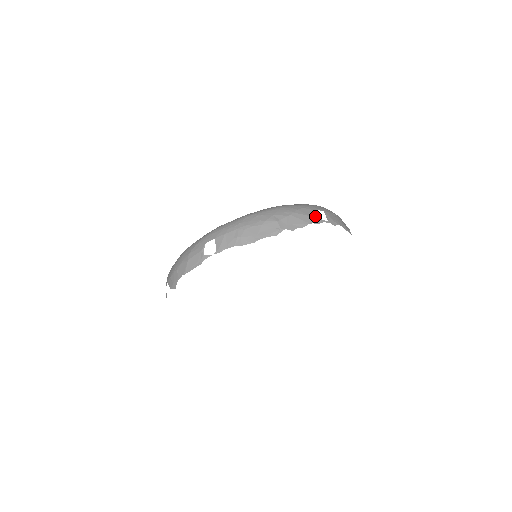
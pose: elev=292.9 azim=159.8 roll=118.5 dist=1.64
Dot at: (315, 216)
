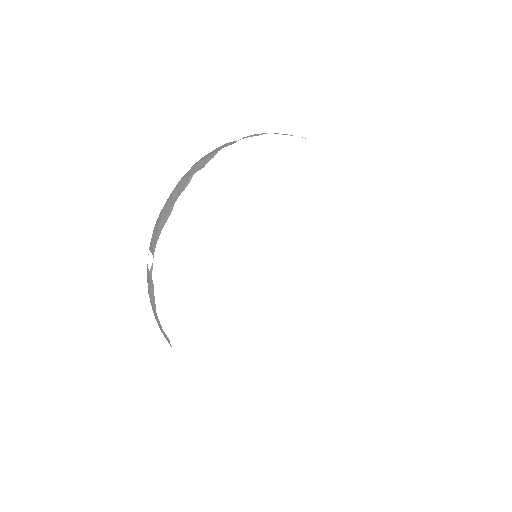
Dot at: (226, 144)
